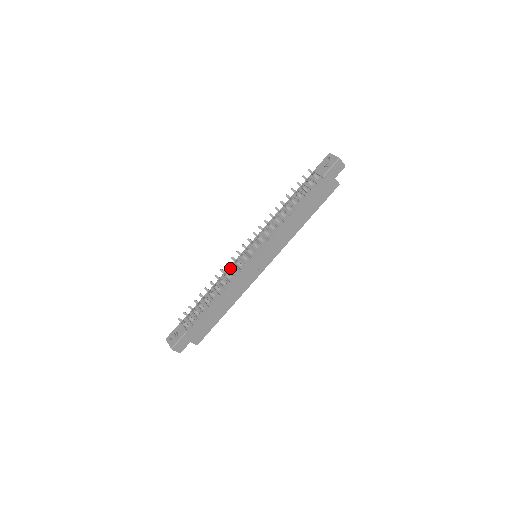
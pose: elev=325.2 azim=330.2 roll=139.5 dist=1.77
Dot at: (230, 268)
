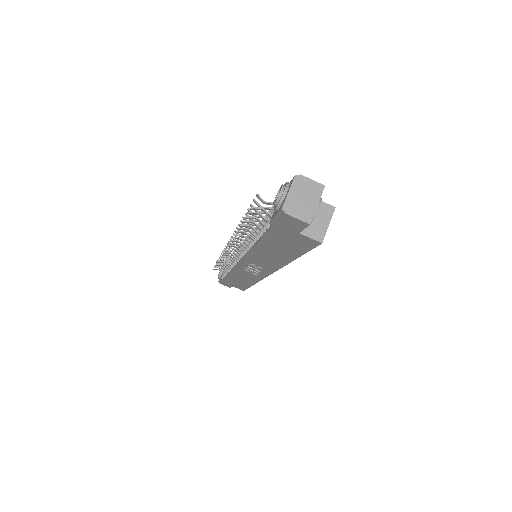
Dot at: (226, 255)
